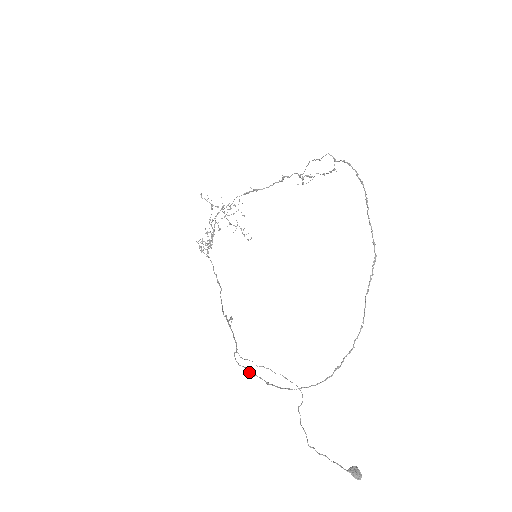
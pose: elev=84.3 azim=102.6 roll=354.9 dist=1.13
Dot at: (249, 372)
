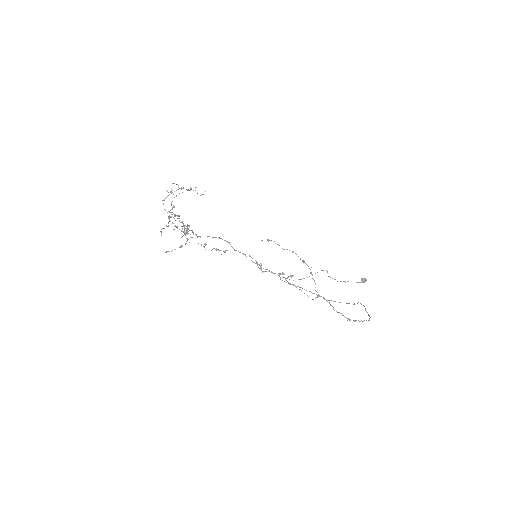
Dot at: occluded
